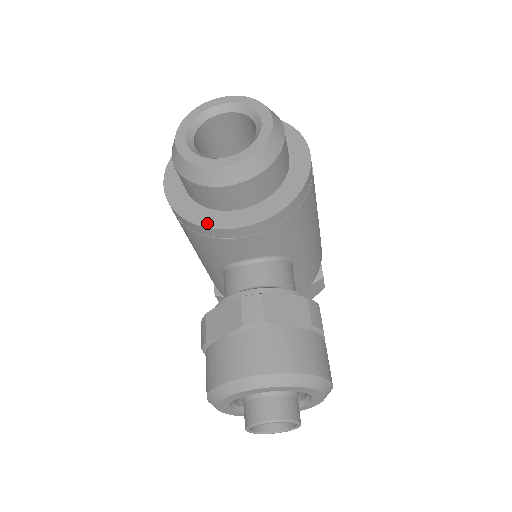
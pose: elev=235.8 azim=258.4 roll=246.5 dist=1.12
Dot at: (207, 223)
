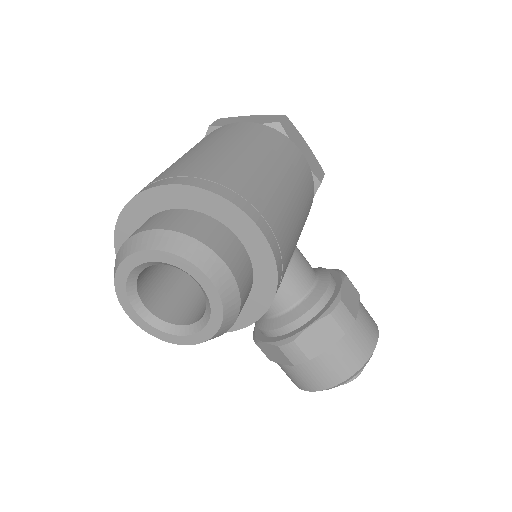
Dot at: occluded
